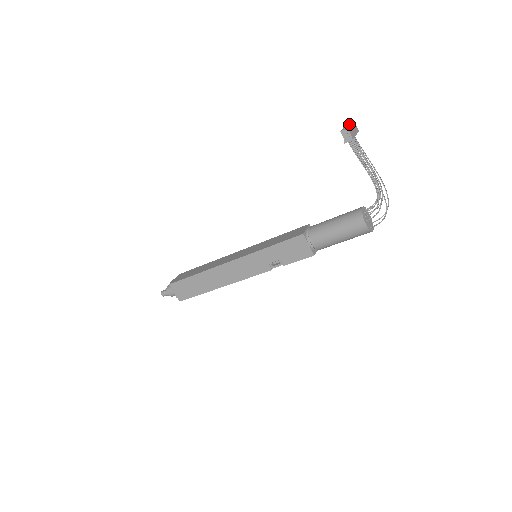
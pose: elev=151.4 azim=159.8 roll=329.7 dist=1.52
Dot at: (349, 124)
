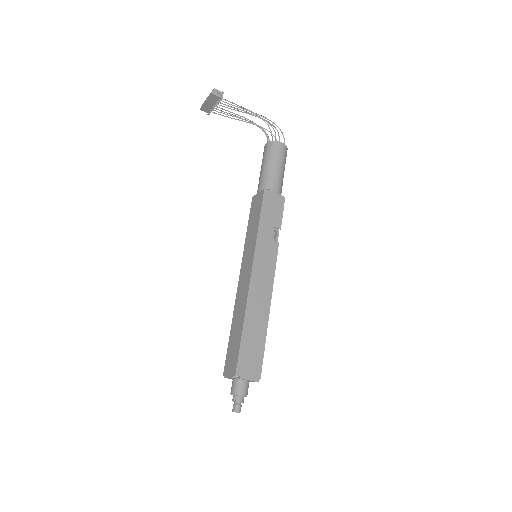
Dot at: (204, 102)
